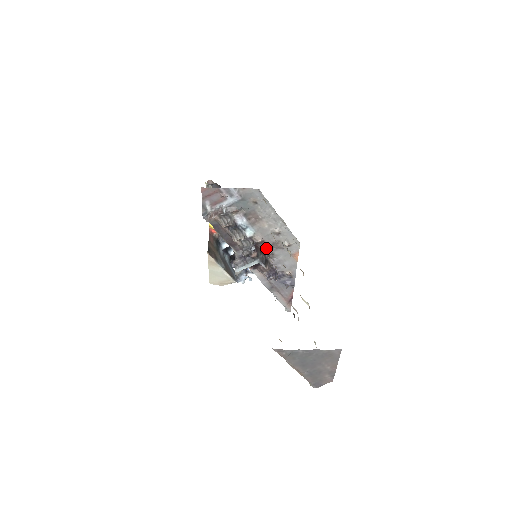
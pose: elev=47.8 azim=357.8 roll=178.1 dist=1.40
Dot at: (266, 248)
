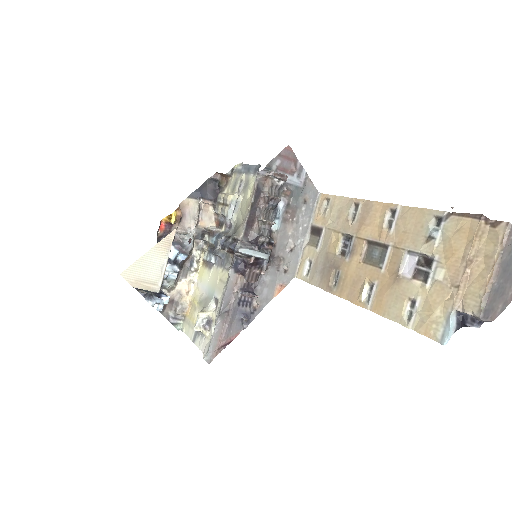
Dot at: (271, 255)
